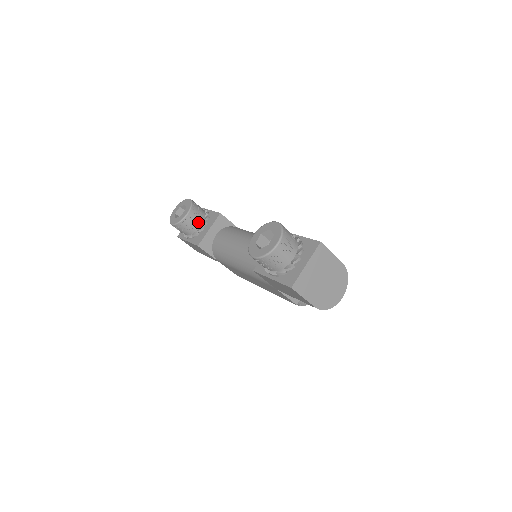
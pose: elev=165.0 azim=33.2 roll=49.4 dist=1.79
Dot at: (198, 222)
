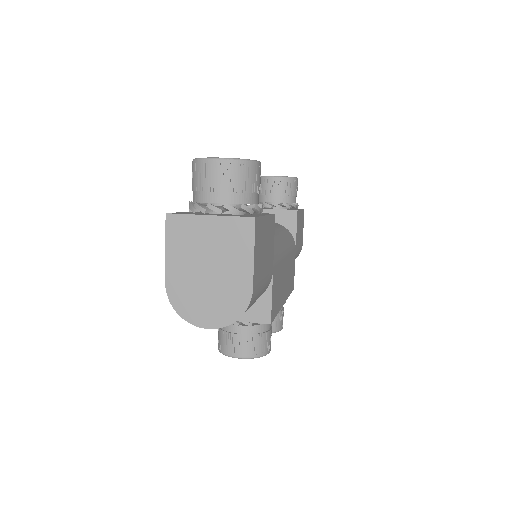
Dot at: (274, 196)
